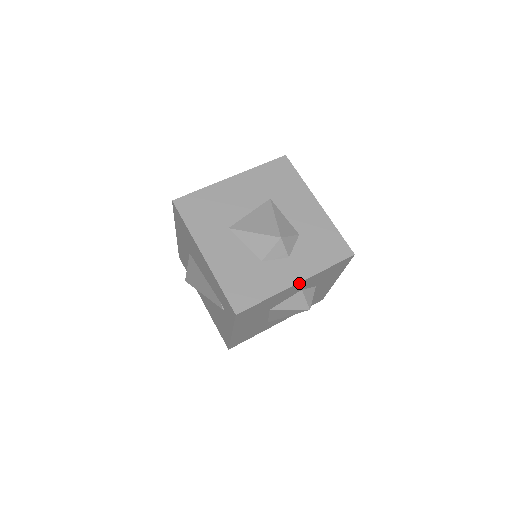
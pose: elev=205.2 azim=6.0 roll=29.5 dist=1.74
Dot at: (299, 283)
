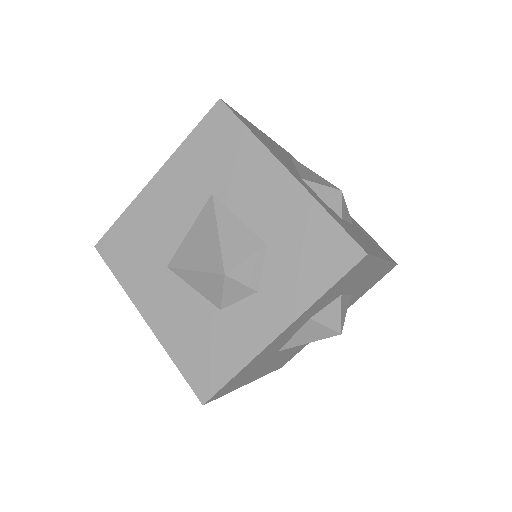
Dot at: (283, 332)
